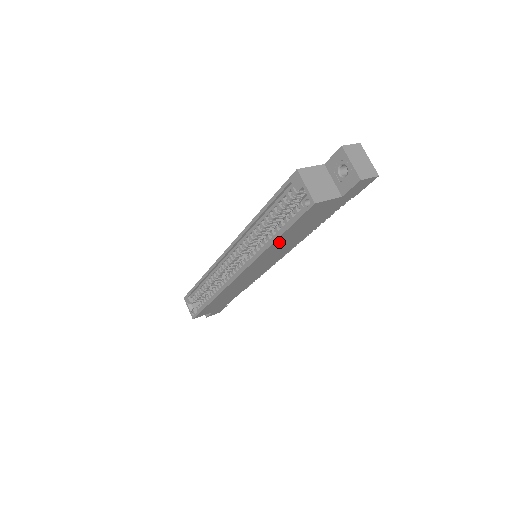
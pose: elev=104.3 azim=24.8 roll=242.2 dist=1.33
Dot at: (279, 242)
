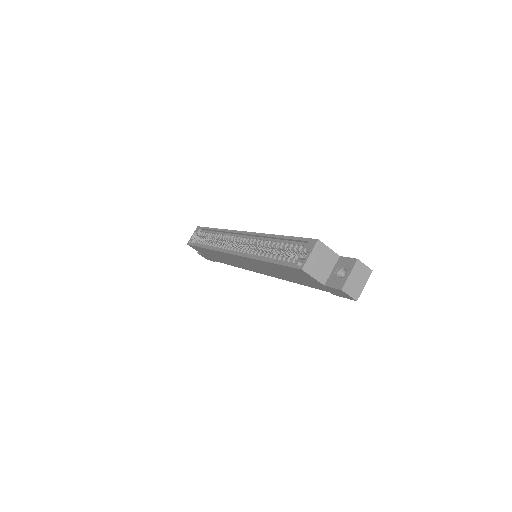
Dot at: (268, 265)
